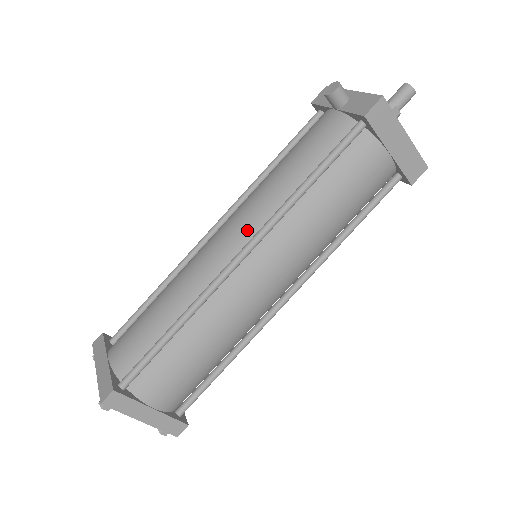
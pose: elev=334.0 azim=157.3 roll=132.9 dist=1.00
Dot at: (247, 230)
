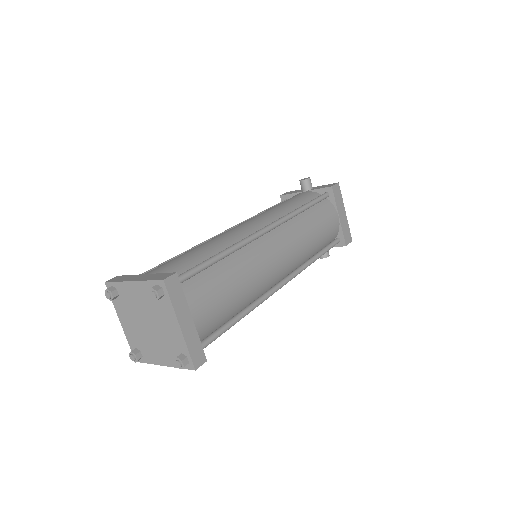
Dot at: (266, 221)
